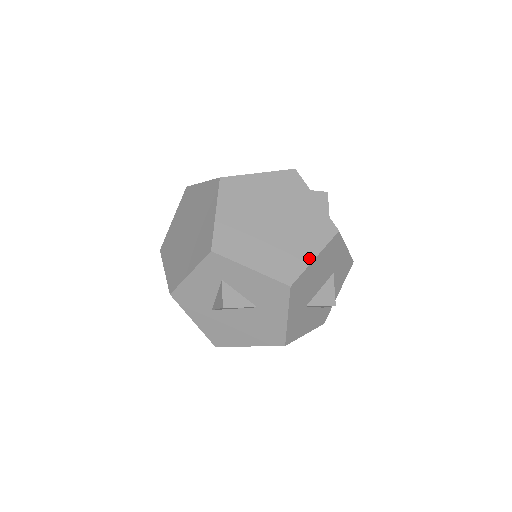
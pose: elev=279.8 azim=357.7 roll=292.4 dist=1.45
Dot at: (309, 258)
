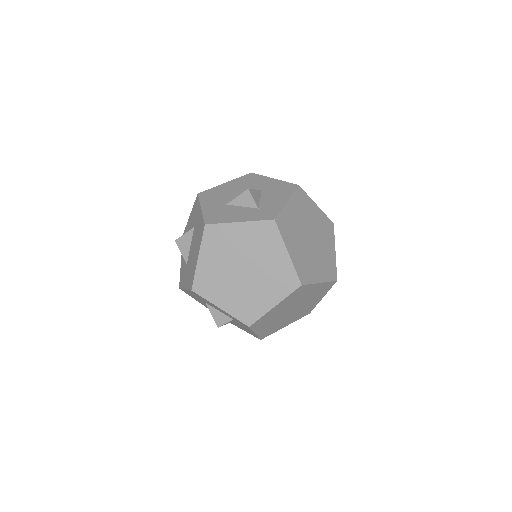
Dot at: (283, 327)
